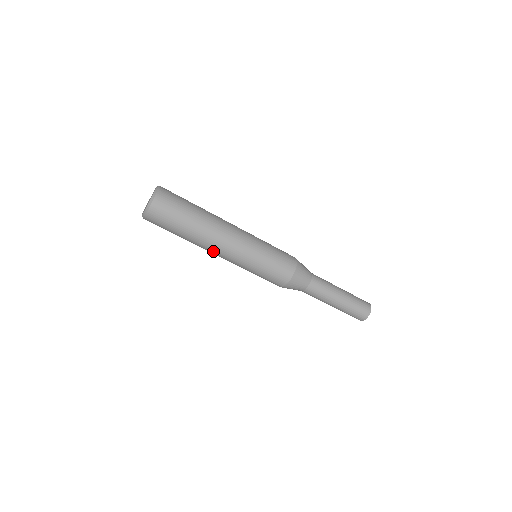
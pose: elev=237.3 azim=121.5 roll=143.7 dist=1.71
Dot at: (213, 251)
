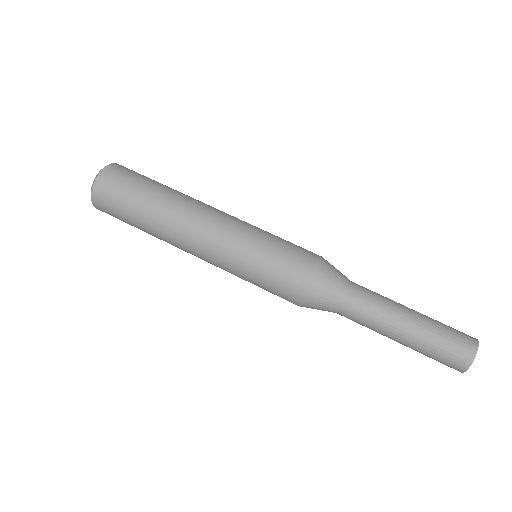
Dot at: (187, 233)
